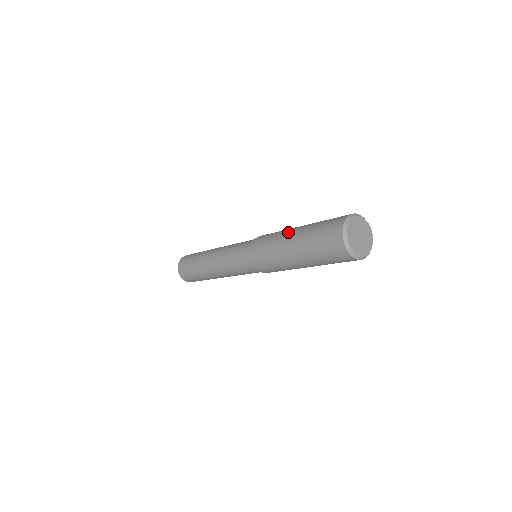
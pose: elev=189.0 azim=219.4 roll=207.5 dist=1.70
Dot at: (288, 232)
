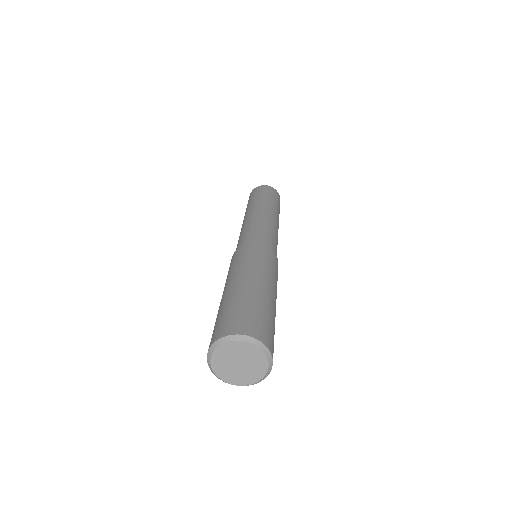
Dot at: occluded
